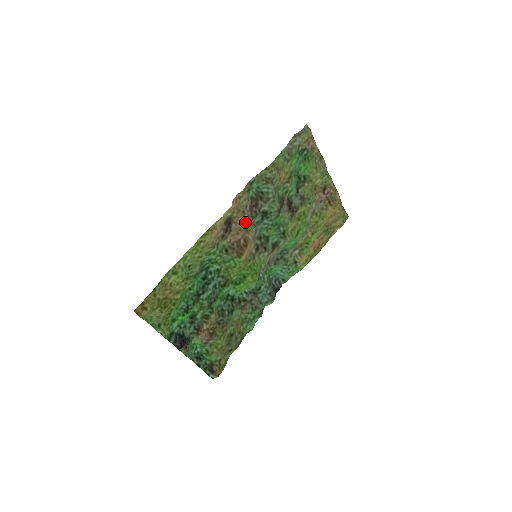
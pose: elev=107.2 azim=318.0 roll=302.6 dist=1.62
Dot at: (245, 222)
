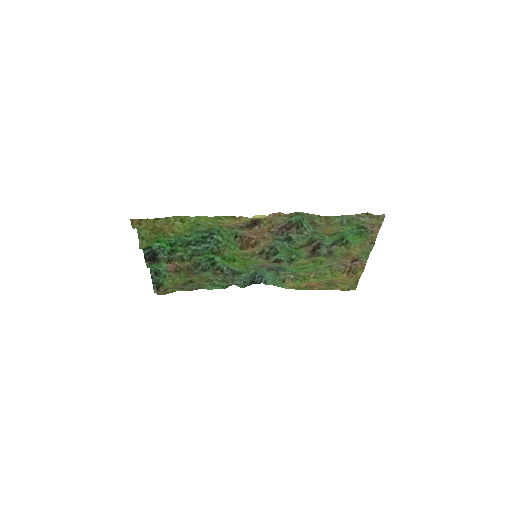
Dot at: (268, 232)
